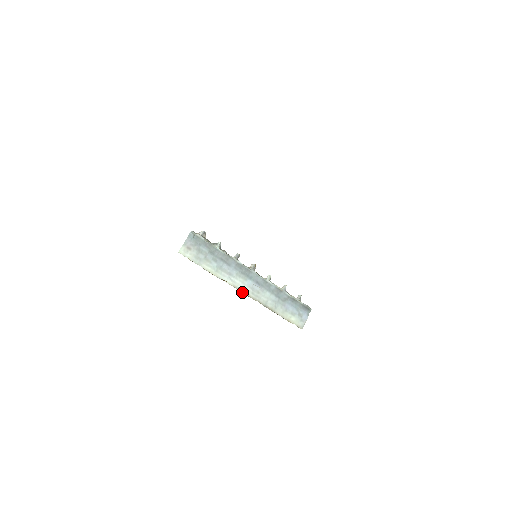
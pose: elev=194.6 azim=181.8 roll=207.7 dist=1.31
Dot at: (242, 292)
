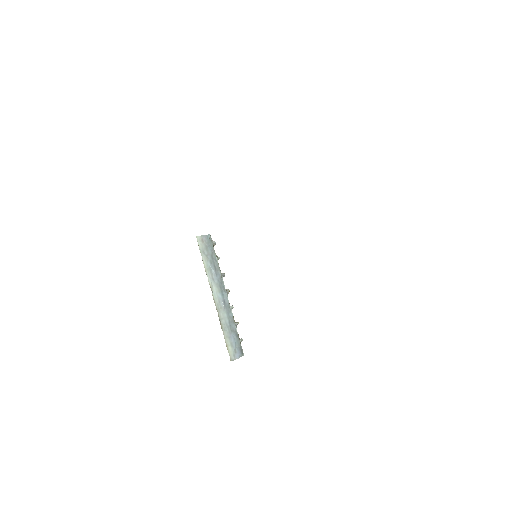
Dot at: (213, 296)
